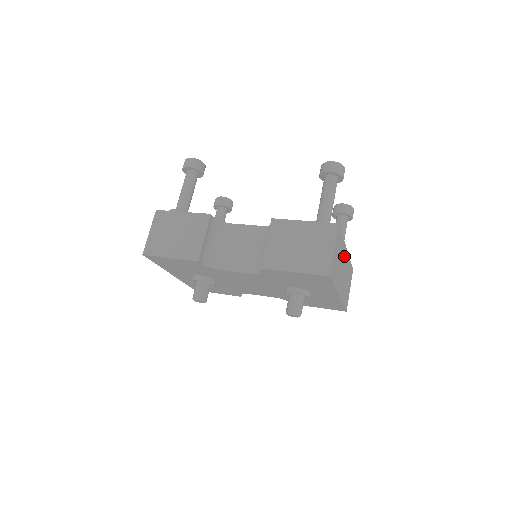
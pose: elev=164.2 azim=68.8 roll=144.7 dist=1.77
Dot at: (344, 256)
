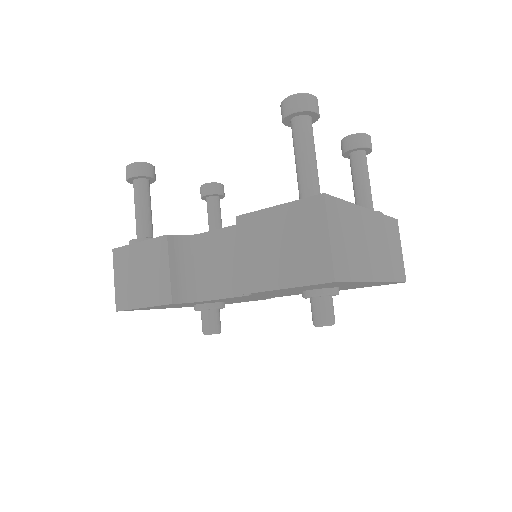
Dot at: (364, 222)
